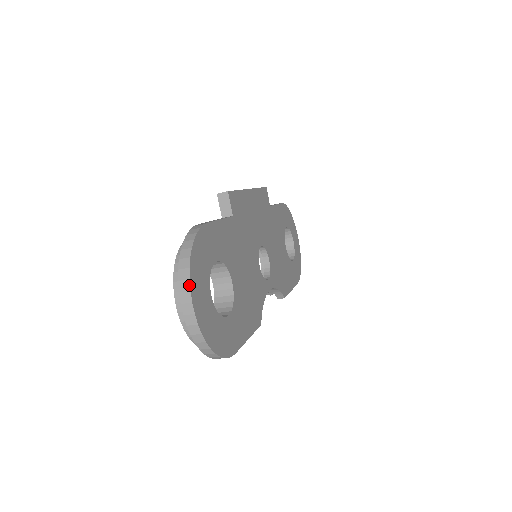
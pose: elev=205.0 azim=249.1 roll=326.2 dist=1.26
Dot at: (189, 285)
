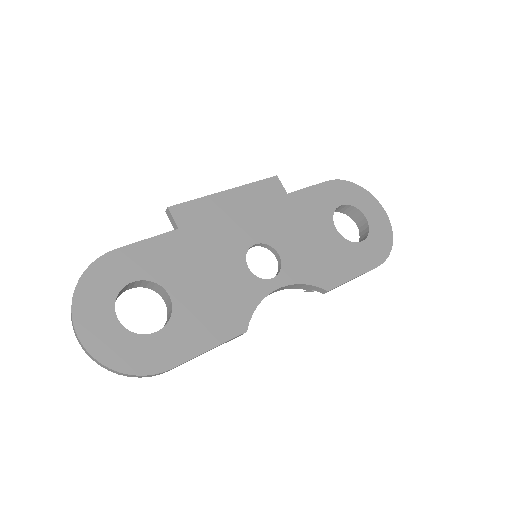
Dot at: (71, 314)
